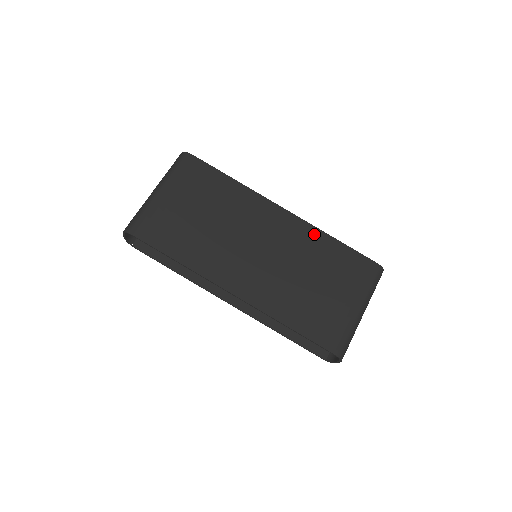
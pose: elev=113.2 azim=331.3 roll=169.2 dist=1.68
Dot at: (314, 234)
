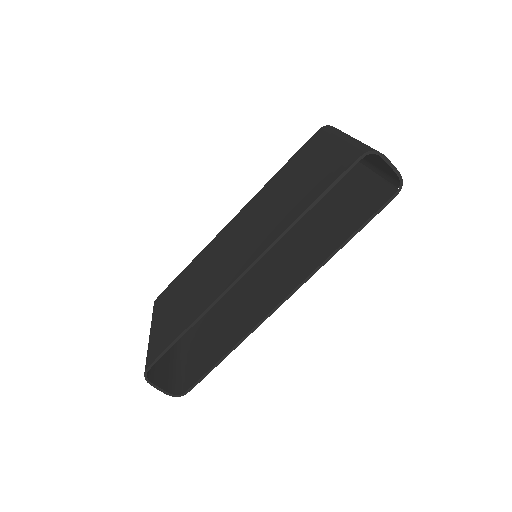
Dot at: (263, 191)
